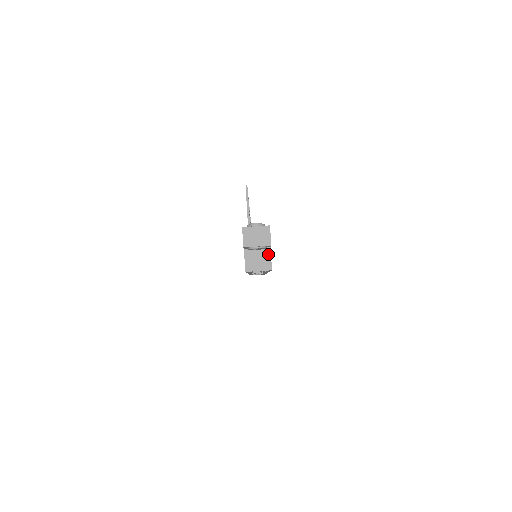
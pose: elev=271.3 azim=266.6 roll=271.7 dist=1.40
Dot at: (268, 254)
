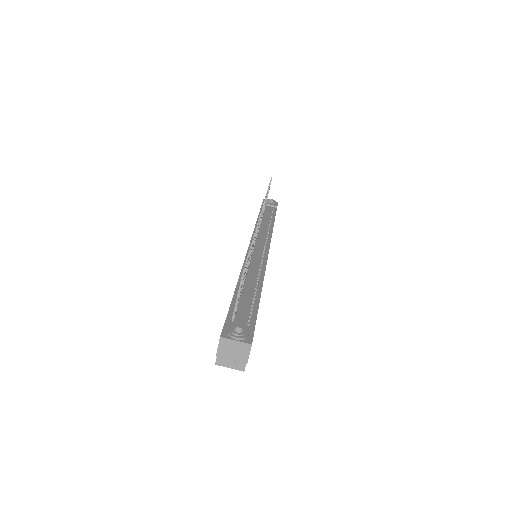
Dot at: occluded
